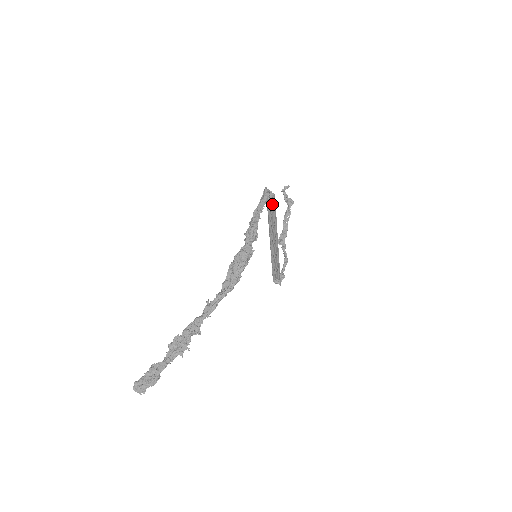
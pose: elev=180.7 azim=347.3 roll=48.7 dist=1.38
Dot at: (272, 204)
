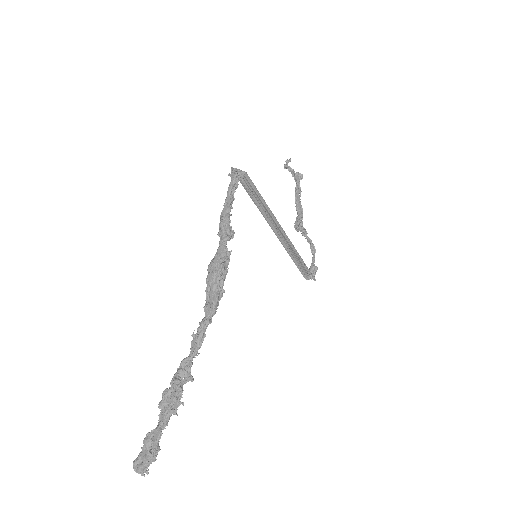
Dot at: (252, 186)
